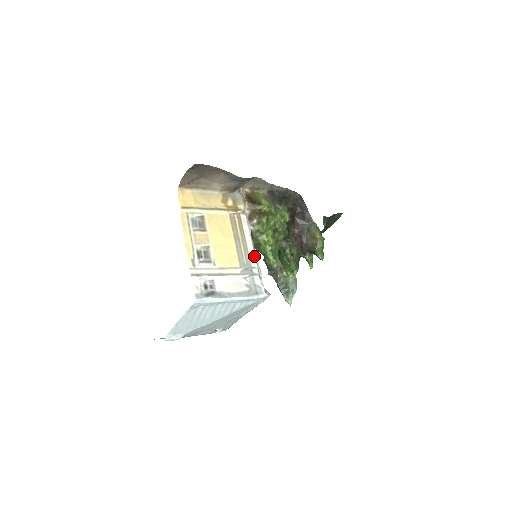
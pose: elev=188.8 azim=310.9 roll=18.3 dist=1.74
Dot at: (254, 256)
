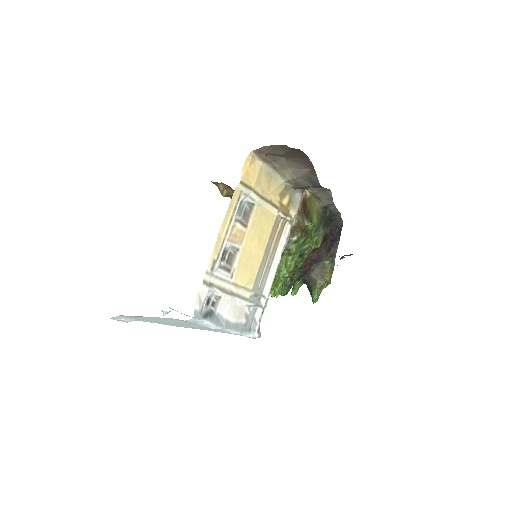
Dot at: (271, 283)
